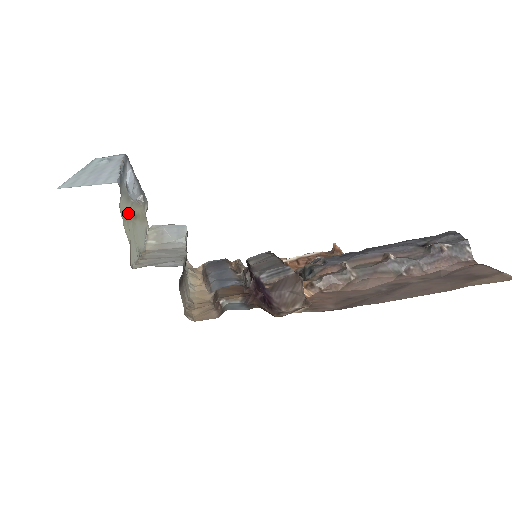
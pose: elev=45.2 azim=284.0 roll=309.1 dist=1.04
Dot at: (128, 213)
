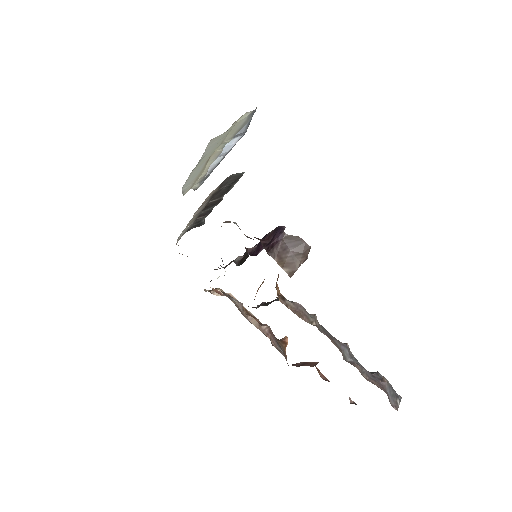
Dot at: (225, 139)
